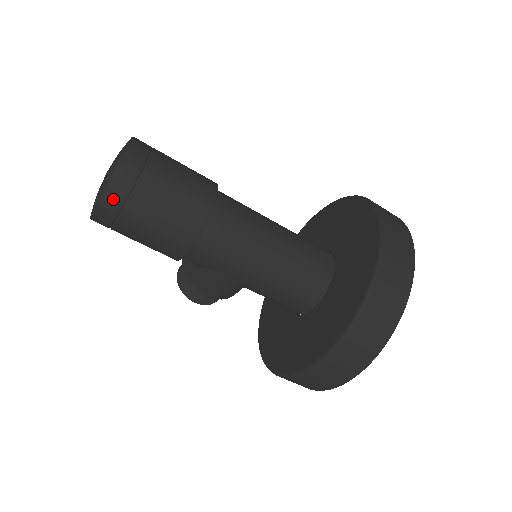
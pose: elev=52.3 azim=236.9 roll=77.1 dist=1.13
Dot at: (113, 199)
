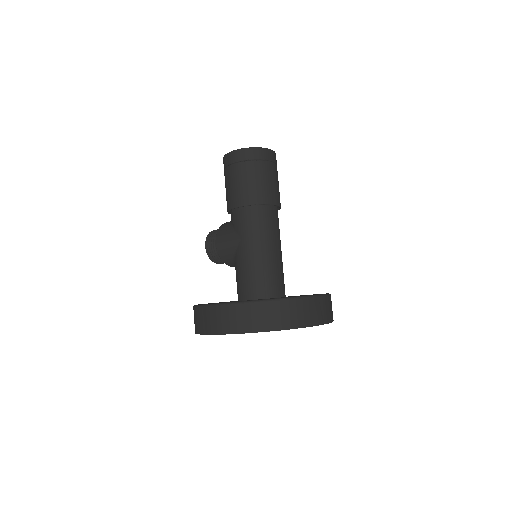
Dot at: (243, 154)
